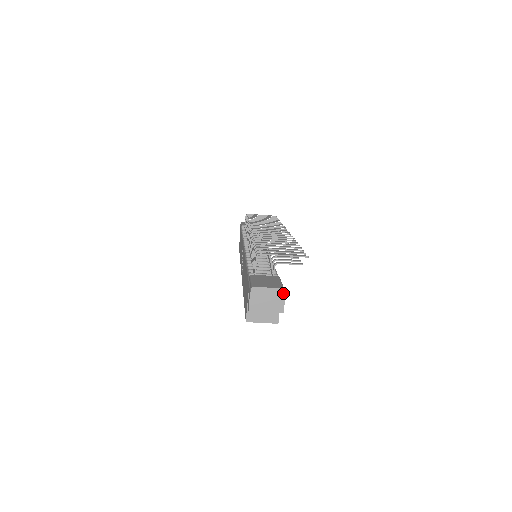
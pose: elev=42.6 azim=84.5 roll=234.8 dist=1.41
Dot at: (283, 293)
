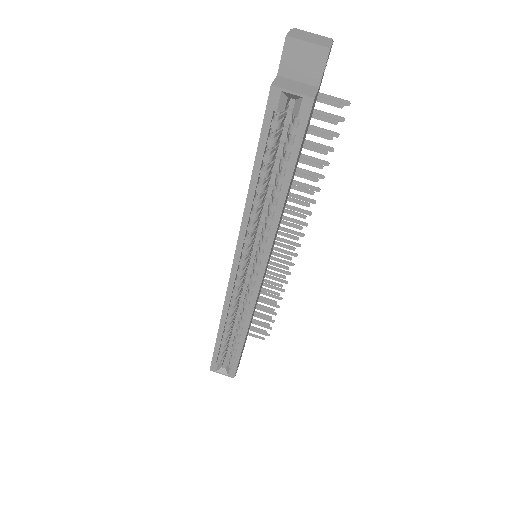
Dot at: (331, 40)
